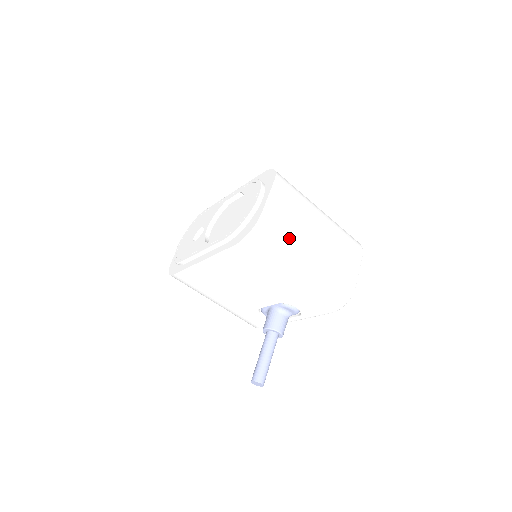
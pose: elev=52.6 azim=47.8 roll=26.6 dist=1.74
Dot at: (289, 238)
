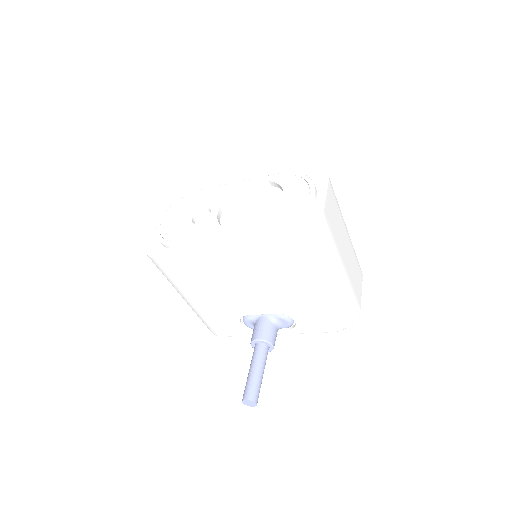
Dot at: (335, 246)
